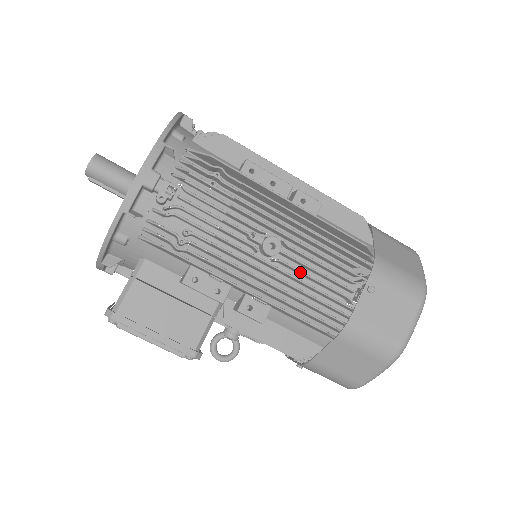
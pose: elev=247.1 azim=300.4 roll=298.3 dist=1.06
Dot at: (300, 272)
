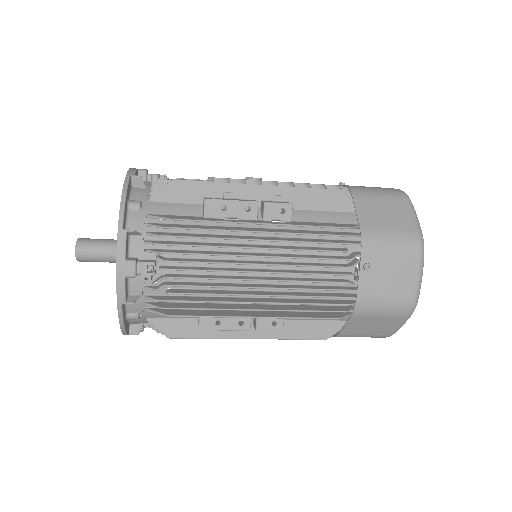
Dot at: occluded
